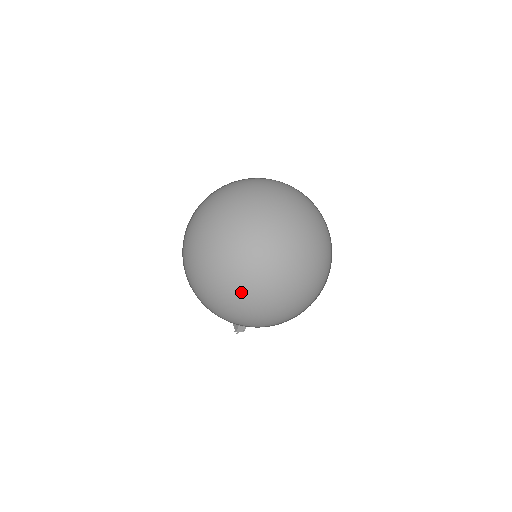
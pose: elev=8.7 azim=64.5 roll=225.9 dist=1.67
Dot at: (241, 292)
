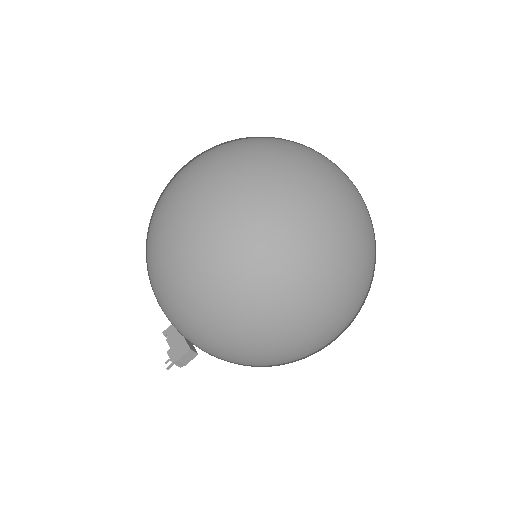
Dot at: (295, 279)
